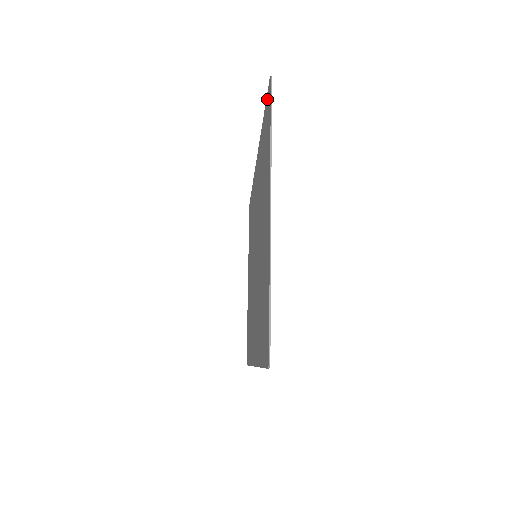
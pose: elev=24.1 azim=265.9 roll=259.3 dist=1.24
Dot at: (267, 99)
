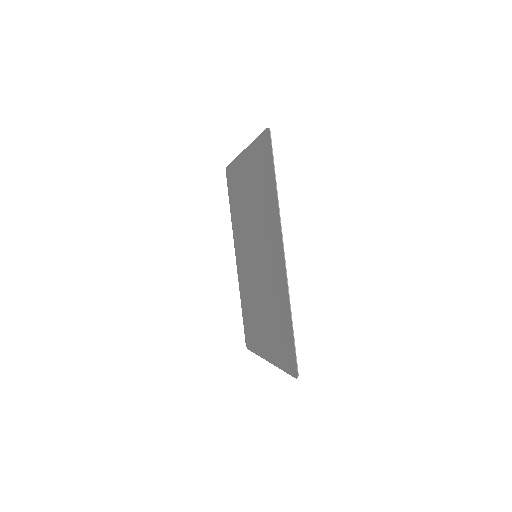
Dot at: (293, 357)
